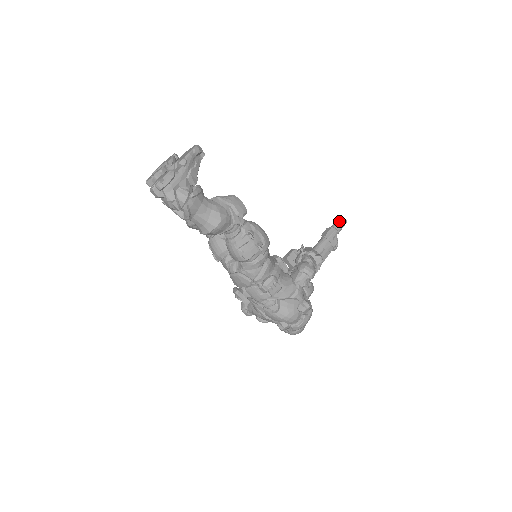
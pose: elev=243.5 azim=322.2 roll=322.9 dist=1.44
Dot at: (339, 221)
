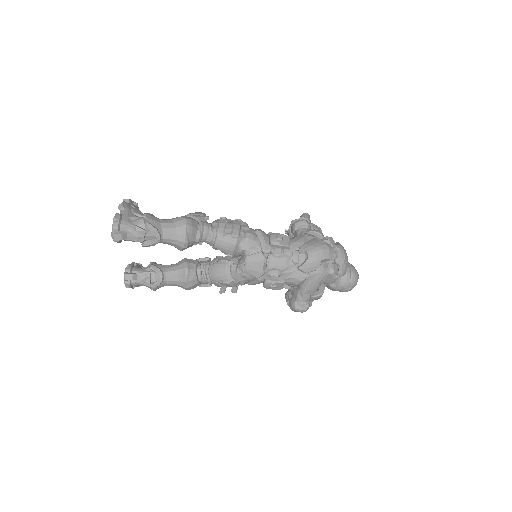
Dot at: occluded
